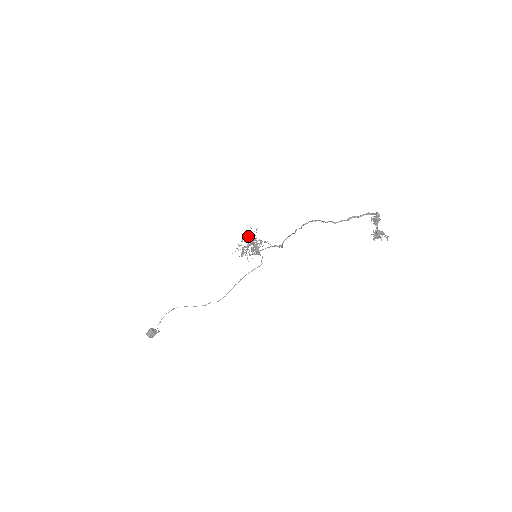
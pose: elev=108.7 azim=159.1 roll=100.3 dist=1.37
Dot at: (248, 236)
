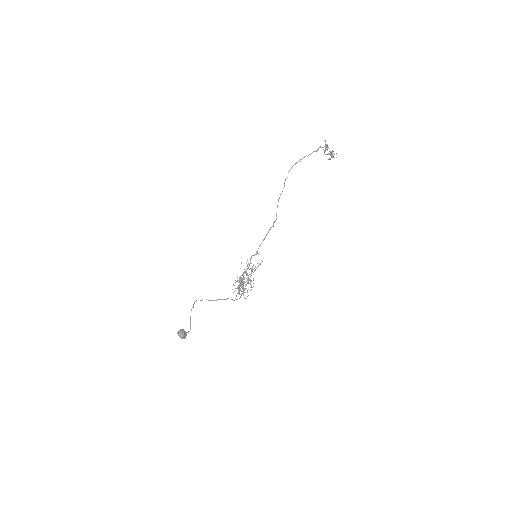
Dot at: occluded
